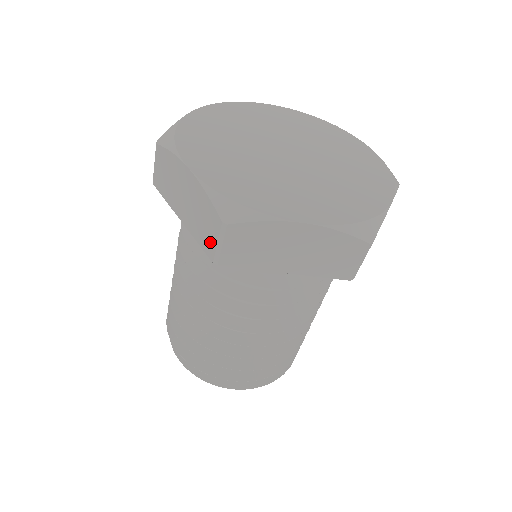
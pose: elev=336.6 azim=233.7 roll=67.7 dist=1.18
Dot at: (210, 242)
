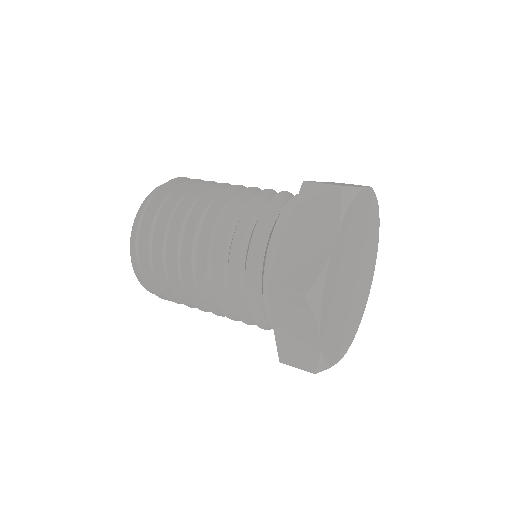
Dot at: (290, 361)
